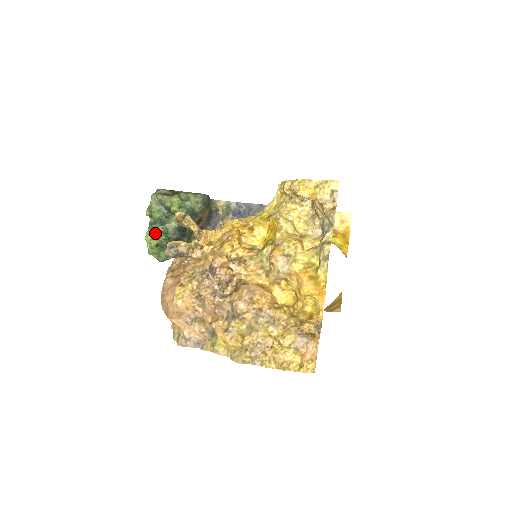
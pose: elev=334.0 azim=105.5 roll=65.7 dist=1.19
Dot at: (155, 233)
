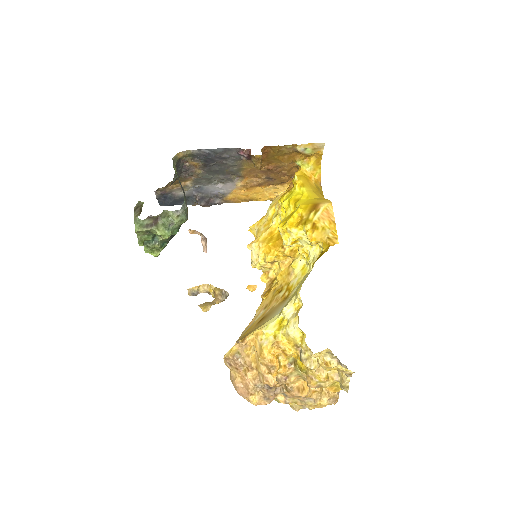
Dot at: (153, 248)
